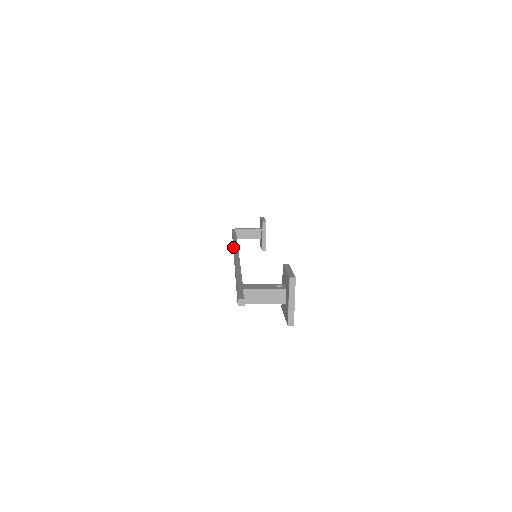
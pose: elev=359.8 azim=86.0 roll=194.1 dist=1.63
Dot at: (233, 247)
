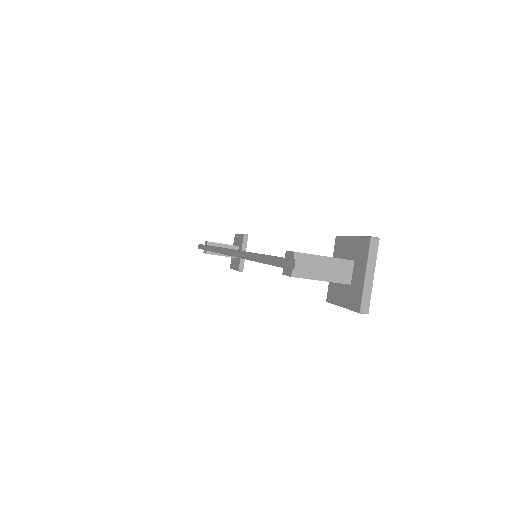
Dot at: (220, 247)
